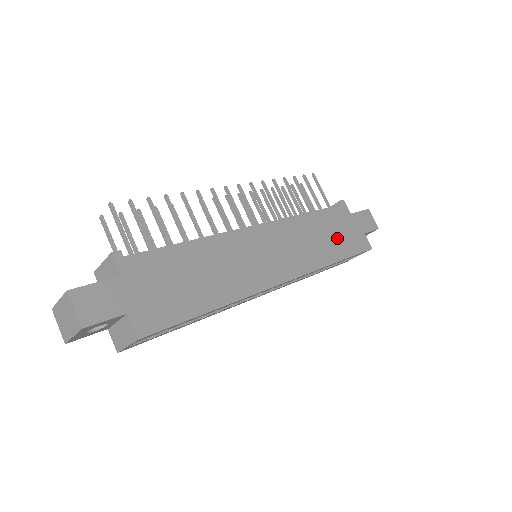
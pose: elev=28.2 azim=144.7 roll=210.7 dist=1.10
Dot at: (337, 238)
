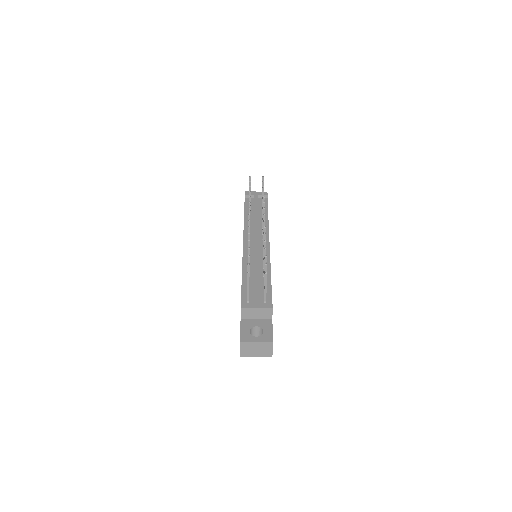
Dot at: occluded
